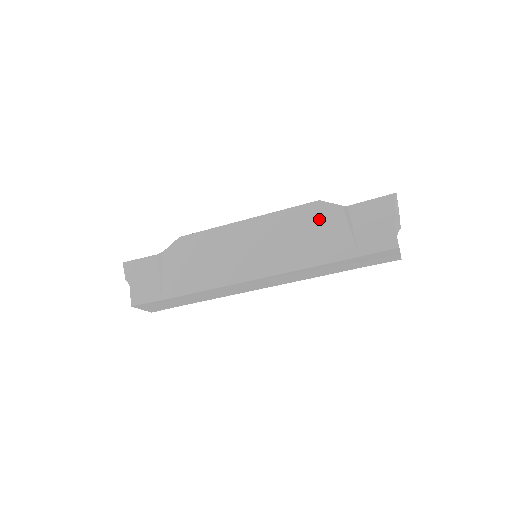
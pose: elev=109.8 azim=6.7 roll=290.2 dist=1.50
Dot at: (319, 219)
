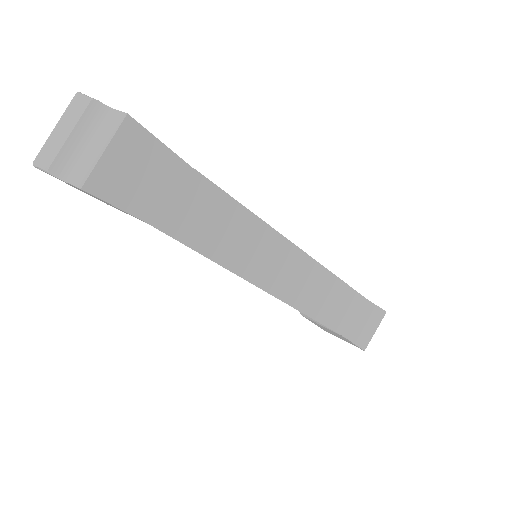
Dot at: occluded
